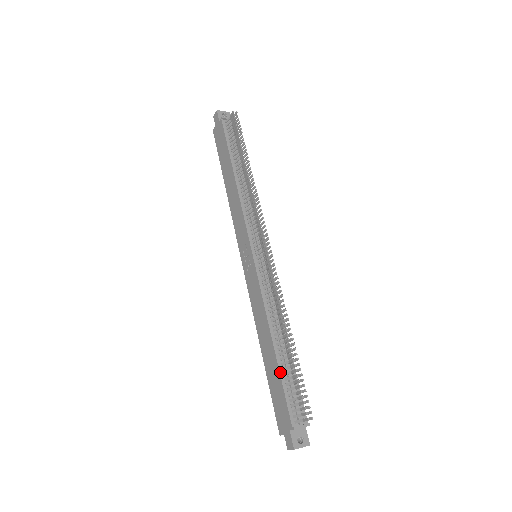
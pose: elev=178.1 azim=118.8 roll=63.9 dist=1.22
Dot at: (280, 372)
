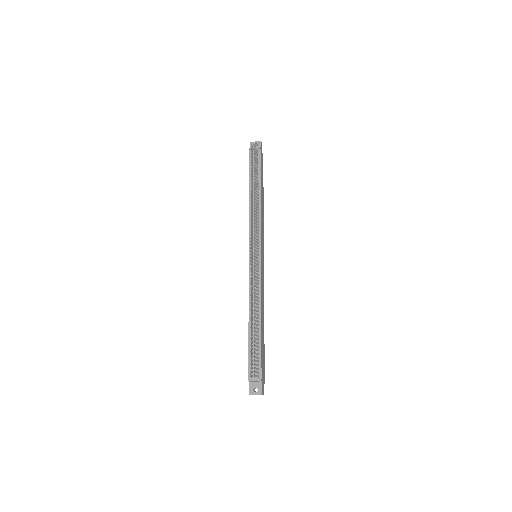
Dot at: (249, 341)
